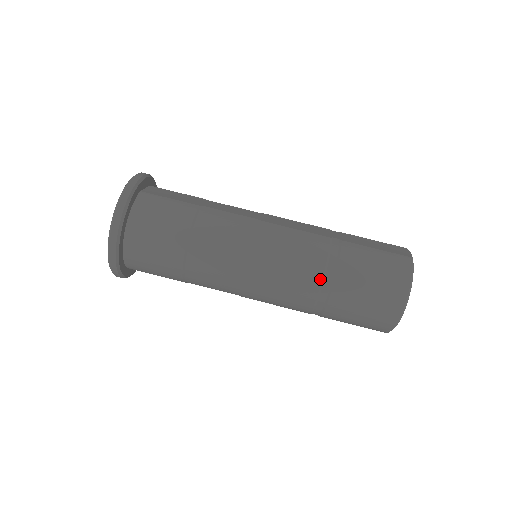
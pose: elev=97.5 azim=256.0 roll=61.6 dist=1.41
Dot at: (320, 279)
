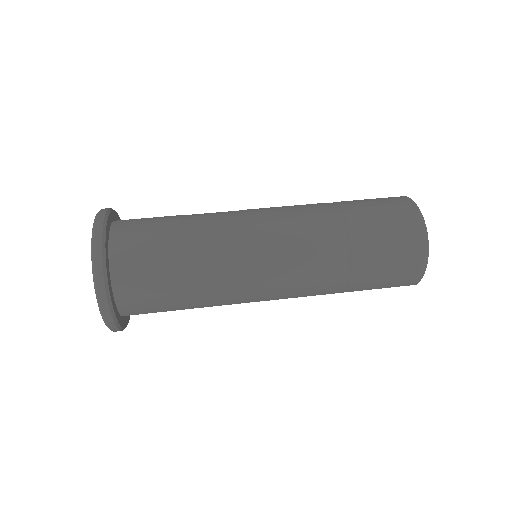
Dot at: (334, 234)
